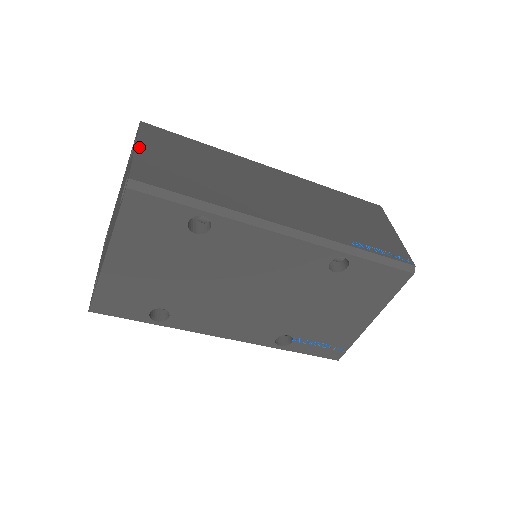
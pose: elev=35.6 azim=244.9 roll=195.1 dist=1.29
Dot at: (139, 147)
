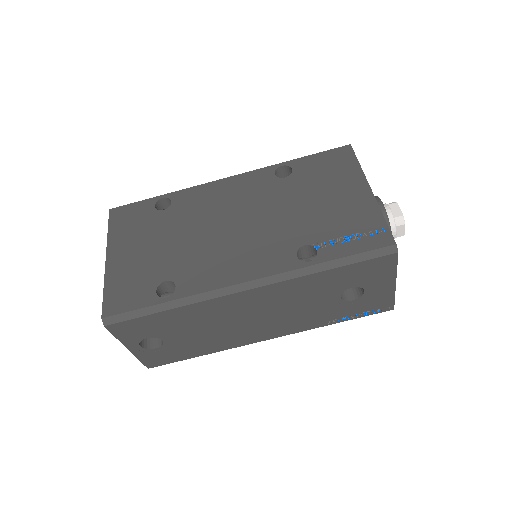
Dot at: occluded
